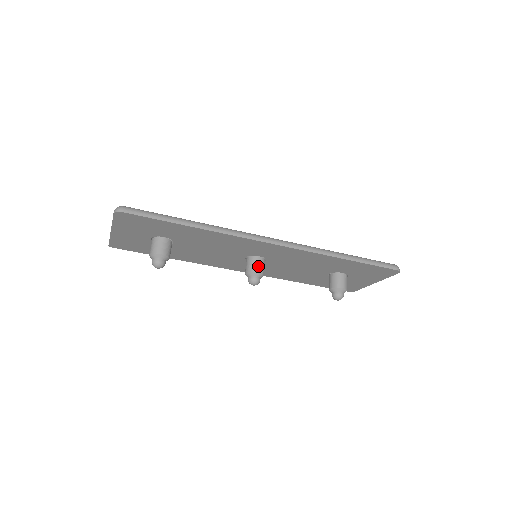
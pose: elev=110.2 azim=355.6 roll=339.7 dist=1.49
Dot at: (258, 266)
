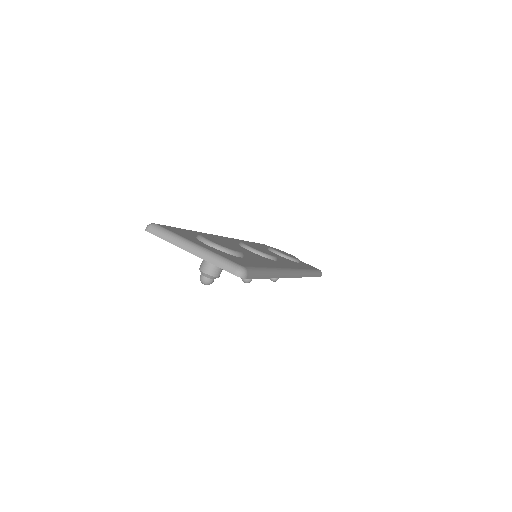
Dot at: occluded
